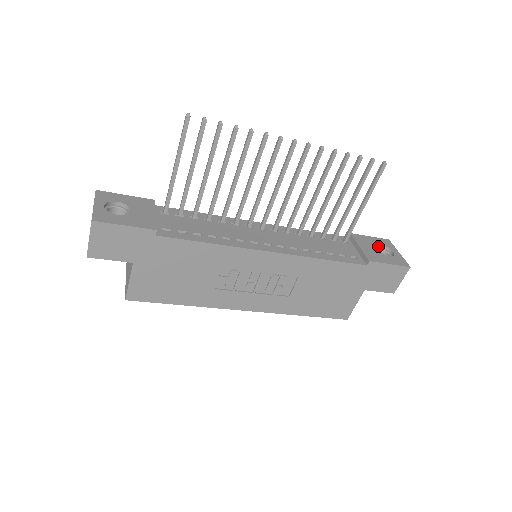
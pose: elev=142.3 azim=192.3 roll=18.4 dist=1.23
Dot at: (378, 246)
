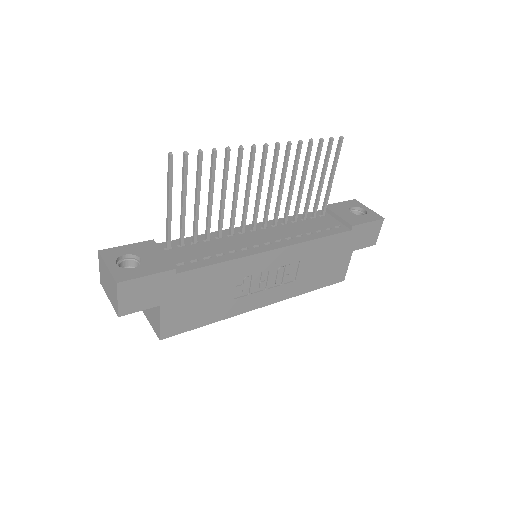
Dot at: (350, 209)
